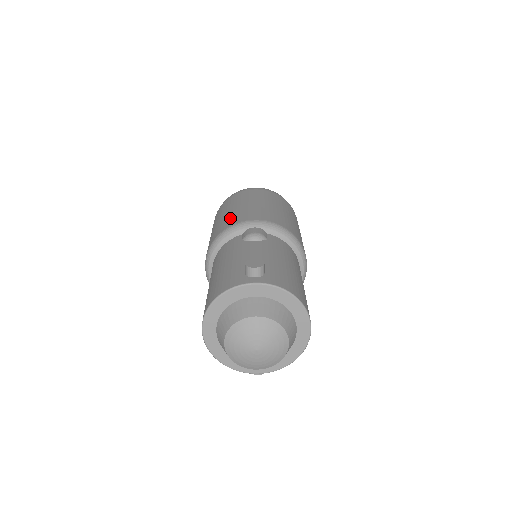
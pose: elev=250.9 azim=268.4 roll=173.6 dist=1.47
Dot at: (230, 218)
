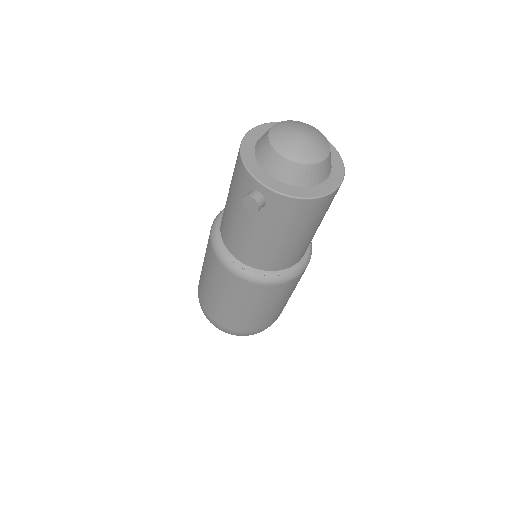
Dot at: occluded
